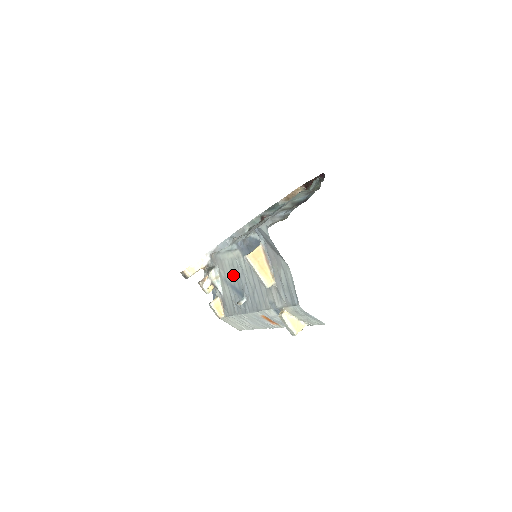
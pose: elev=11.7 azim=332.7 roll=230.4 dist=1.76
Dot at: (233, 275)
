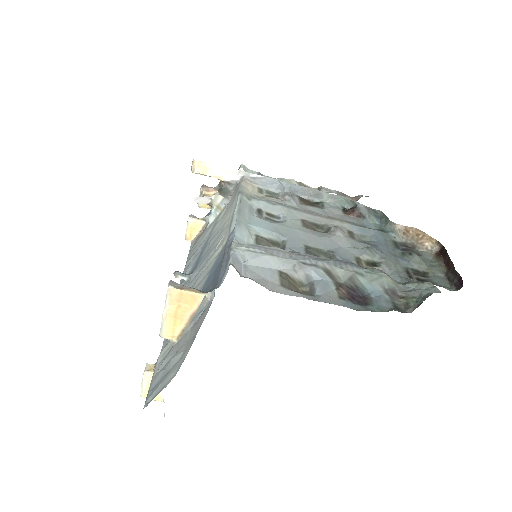
Dot at: (213, 239)
